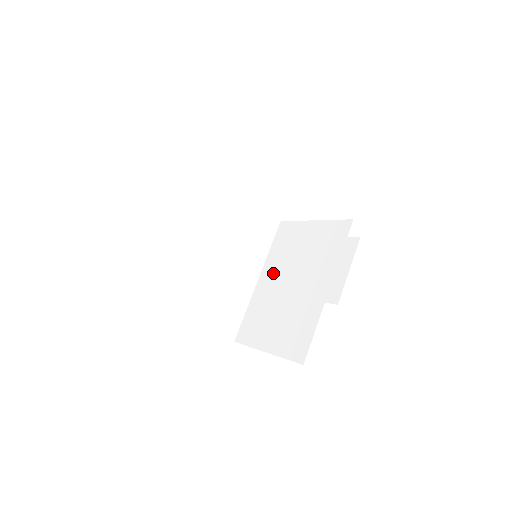
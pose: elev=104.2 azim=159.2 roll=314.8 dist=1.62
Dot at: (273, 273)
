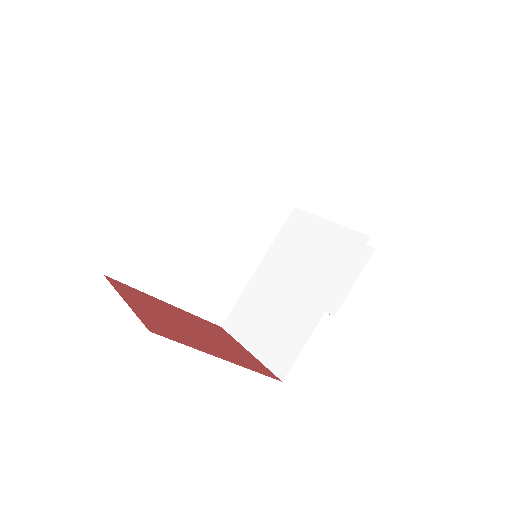
Dot at: (274, 266)
